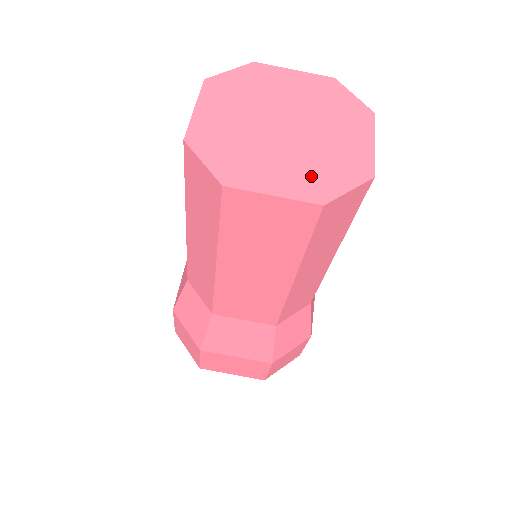
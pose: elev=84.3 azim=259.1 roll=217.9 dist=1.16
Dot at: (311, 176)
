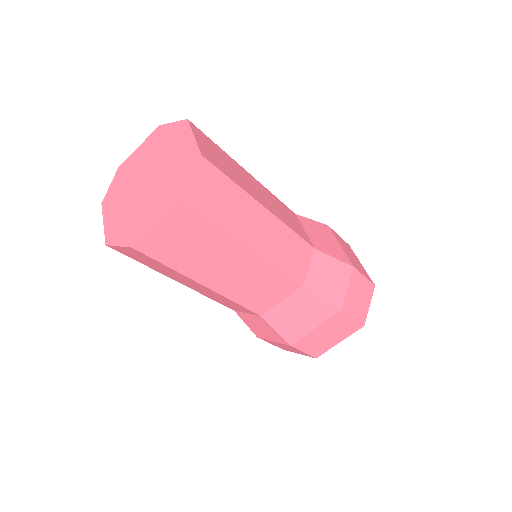
Dot at: (170, 193)
